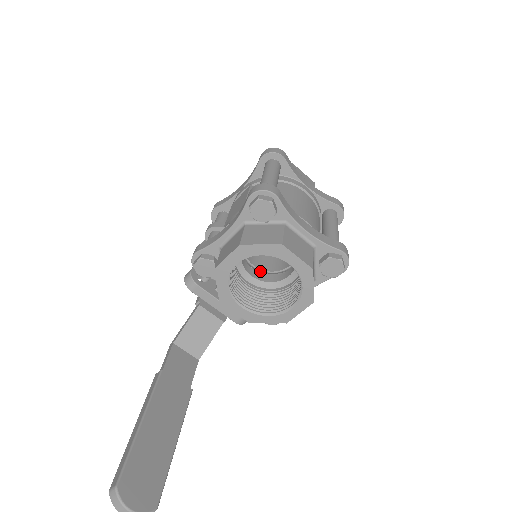
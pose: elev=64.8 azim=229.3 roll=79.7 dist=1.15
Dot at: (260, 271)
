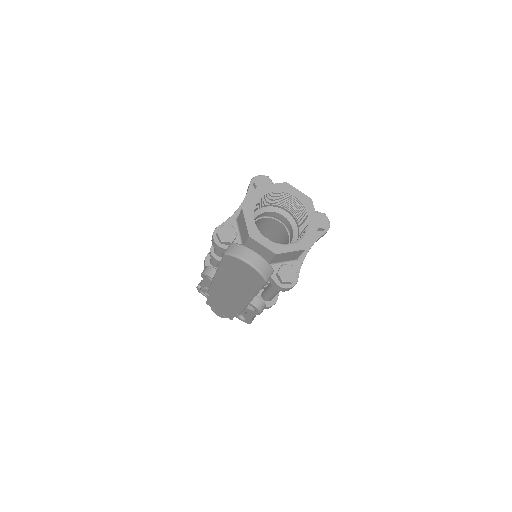
Dot at: occluded
